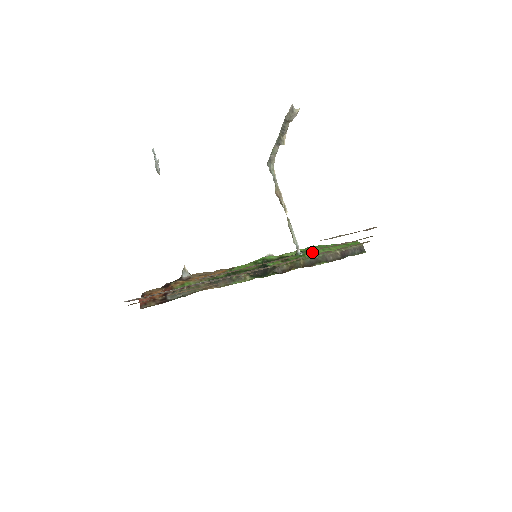
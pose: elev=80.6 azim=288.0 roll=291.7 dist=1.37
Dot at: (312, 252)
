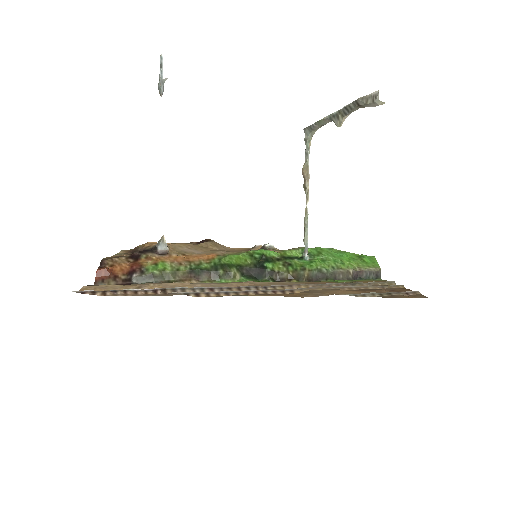
Dot at: (321, 262)
